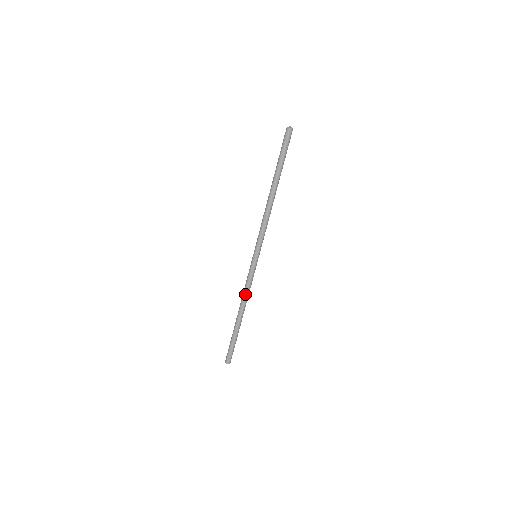
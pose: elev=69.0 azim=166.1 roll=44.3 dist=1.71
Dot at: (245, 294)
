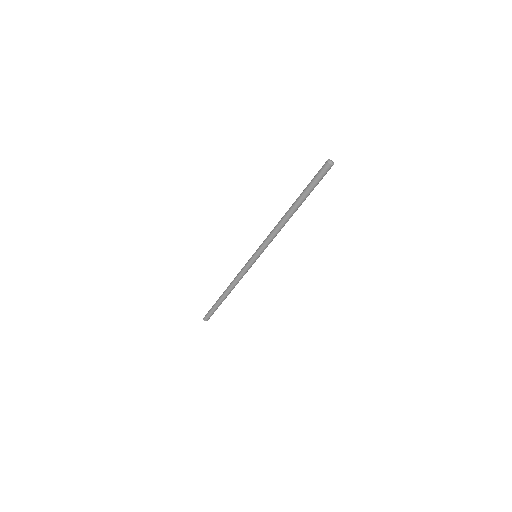
Dot at: (236, 281)
